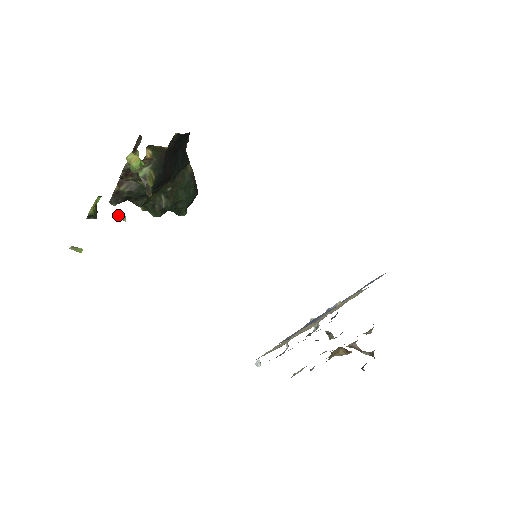
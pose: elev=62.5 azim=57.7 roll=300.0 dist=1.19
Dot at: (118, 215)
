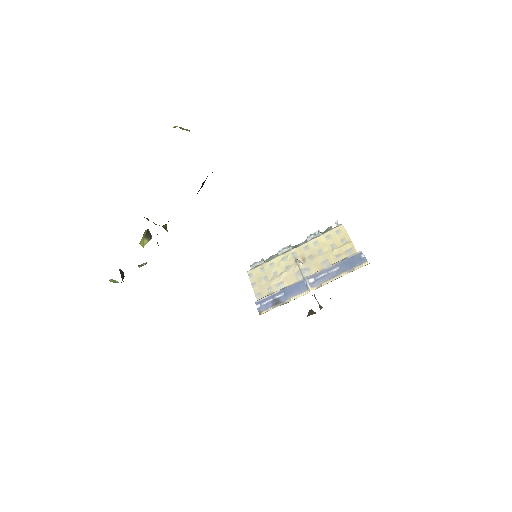
Dot at: (140, 266)
